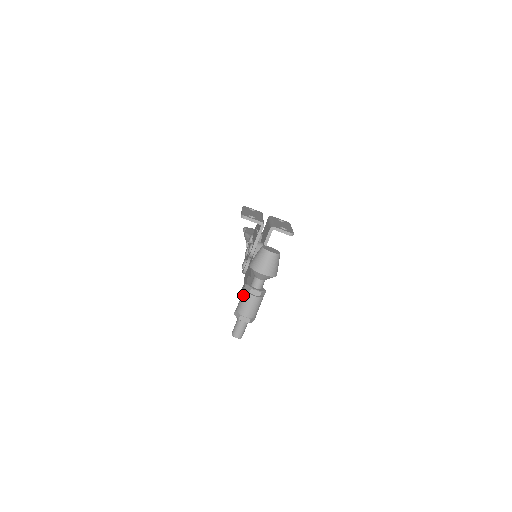
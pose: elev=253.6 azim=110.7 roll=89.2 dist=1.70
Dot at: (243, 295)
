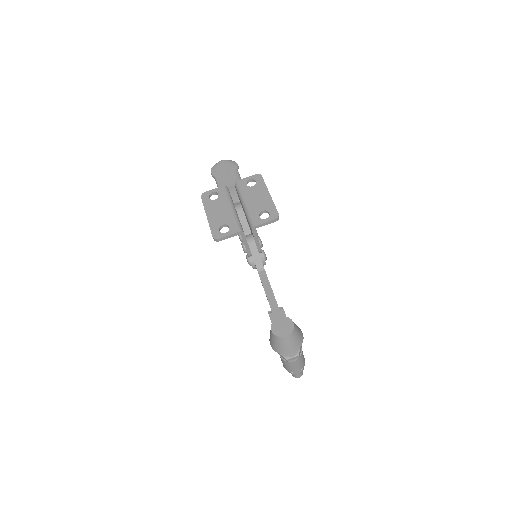
Dot at: occluded
